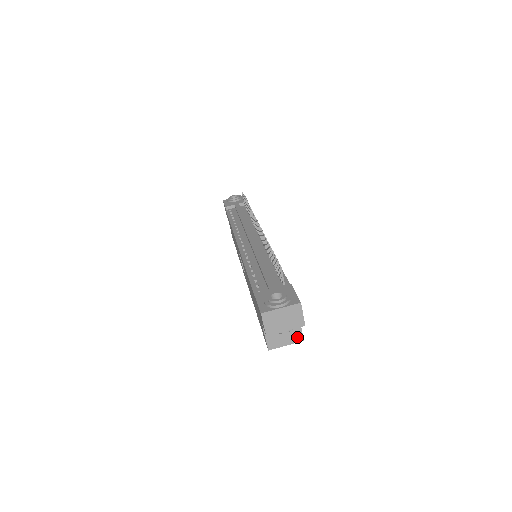
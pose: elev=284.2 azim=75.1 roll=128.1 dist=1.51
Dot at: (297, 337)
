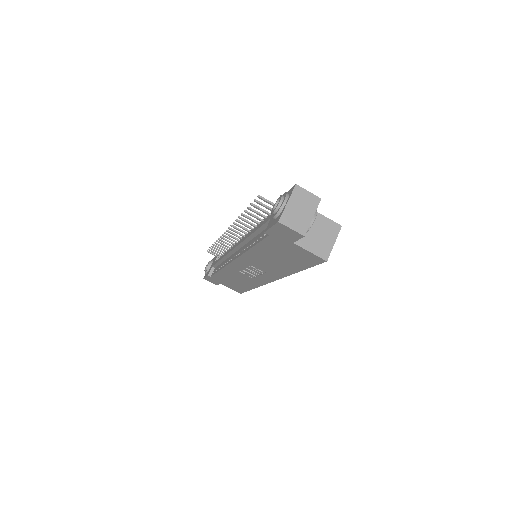
Dot at: (333, 228)
